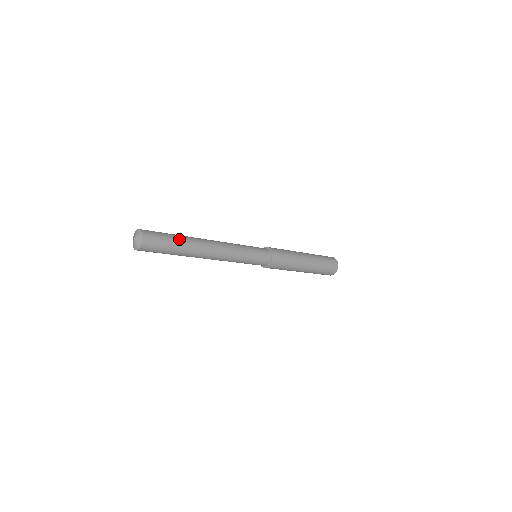
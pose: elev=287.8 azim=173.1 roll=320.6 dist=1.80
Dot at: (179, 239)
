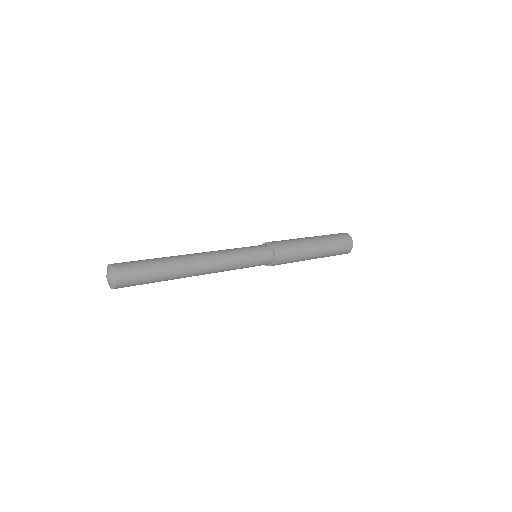
Dot at: (162, 269)
